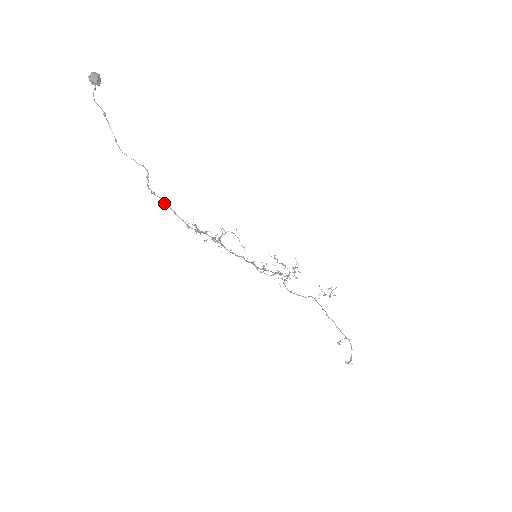
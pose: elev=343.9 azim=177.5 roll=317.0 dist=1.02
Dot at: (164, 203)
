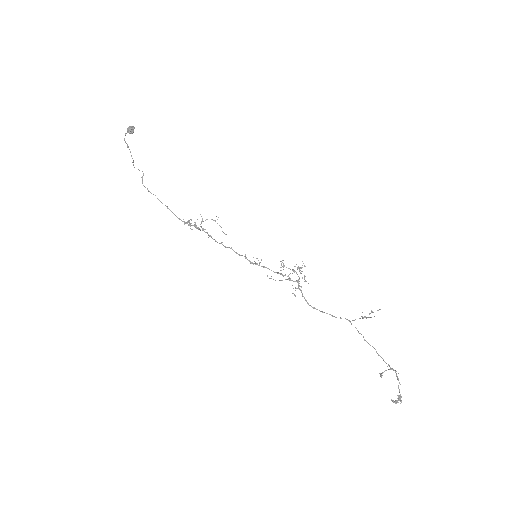
Dot at: (159, 200)
